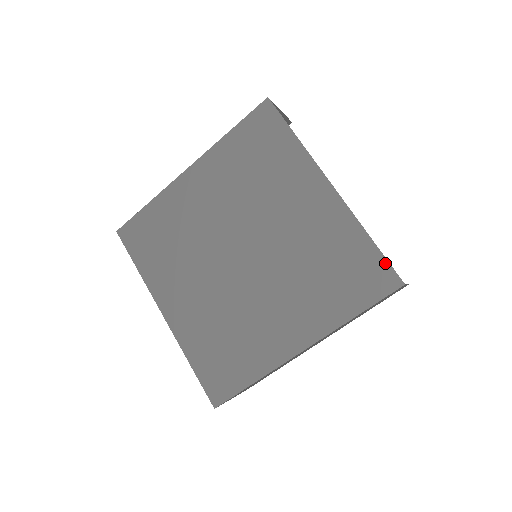
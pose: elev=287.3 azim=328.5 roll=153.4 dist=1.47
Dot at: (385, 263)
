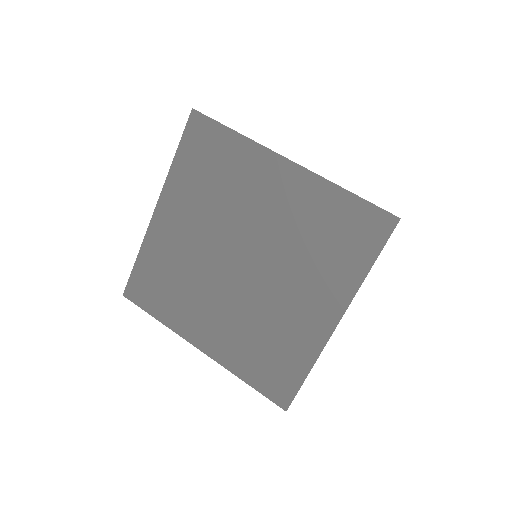
Dot at: (294, 392)
